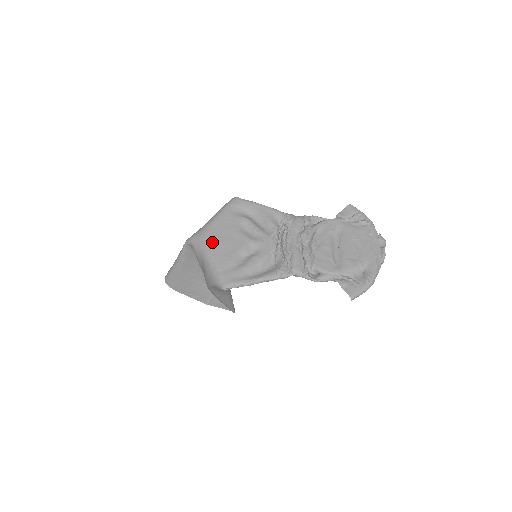
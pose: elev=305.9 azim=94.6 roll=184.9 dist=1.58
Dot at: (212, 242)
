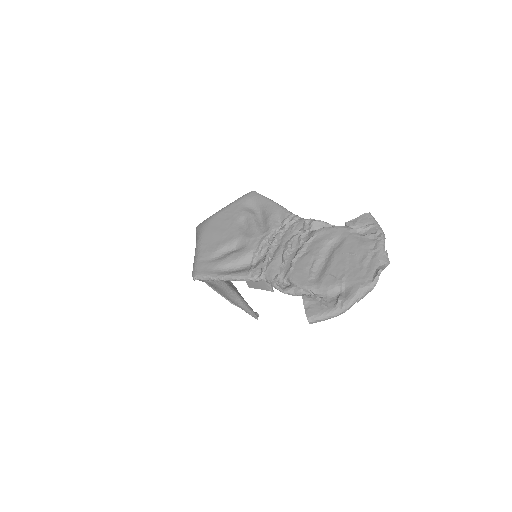
Dot at: (207, 231)
